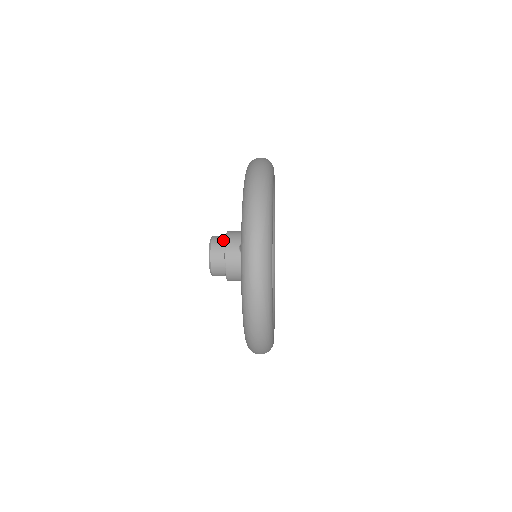
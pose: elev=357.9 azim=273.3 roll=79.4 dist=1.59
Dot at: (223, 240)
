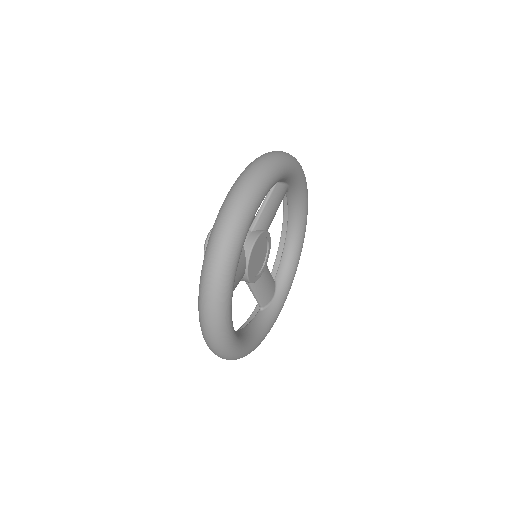
Dot at: occluded
